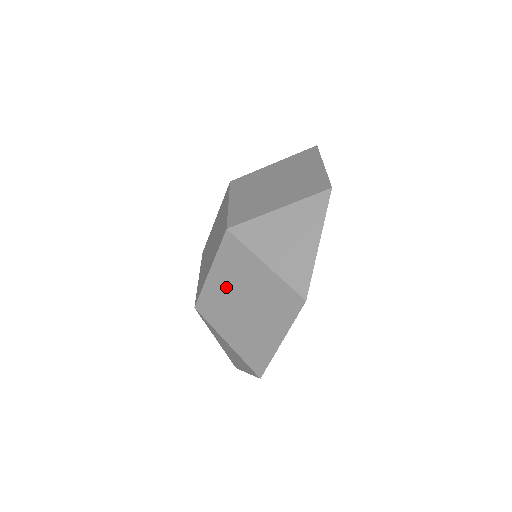
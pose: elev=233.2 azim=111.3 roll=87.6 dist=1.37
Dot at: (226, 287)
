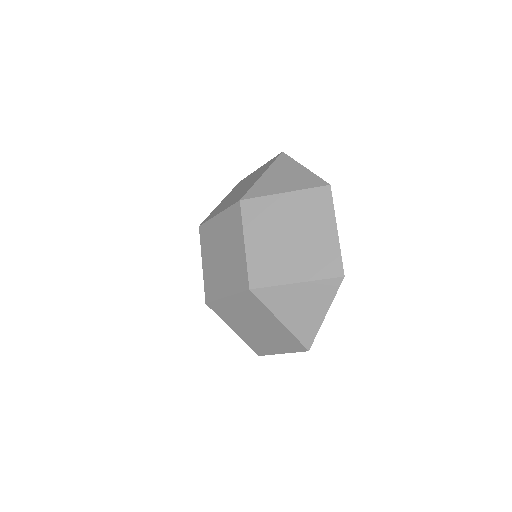
Dot at: (240, 312)
